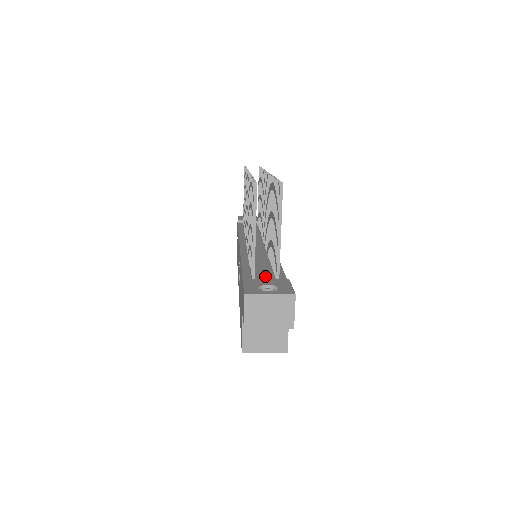
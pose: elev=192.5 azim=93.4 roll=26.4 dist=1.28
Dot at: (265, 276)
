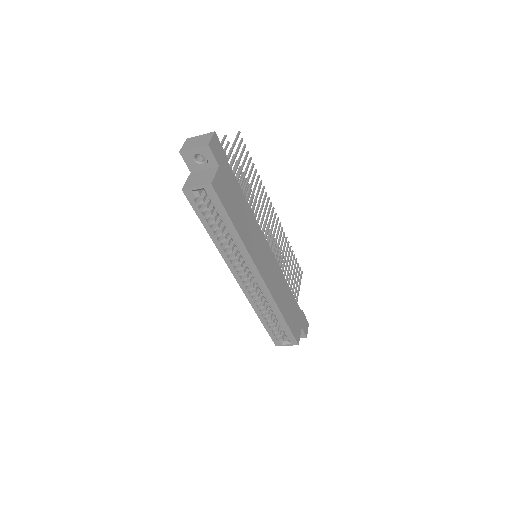
Dot at: occluded
